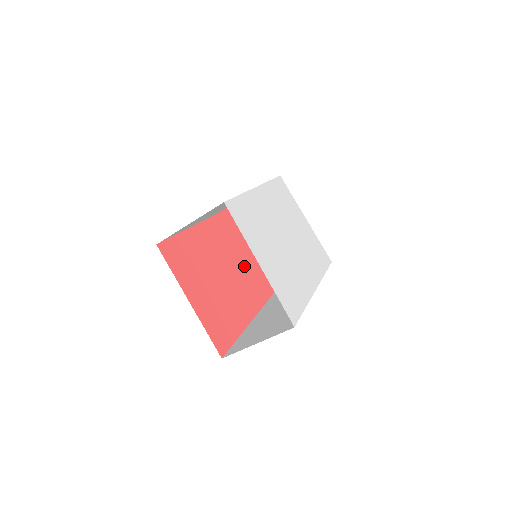
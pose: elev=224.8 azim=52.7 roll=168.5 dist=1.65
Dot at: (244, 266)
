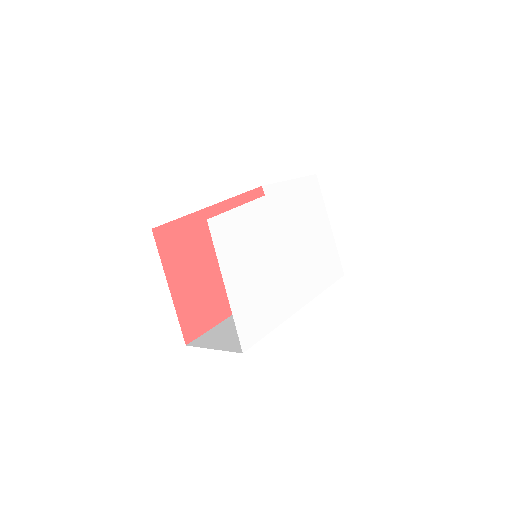
Dot at: occluded
